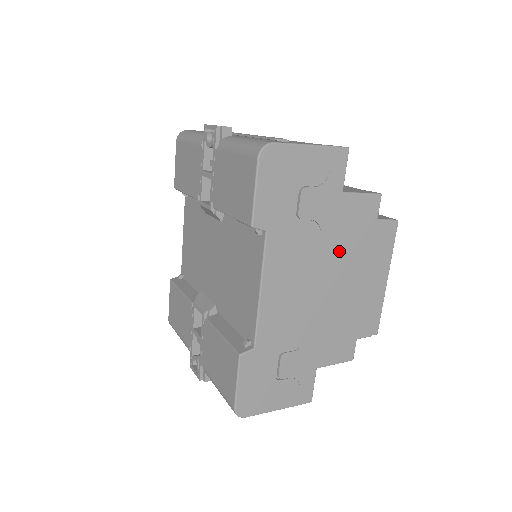
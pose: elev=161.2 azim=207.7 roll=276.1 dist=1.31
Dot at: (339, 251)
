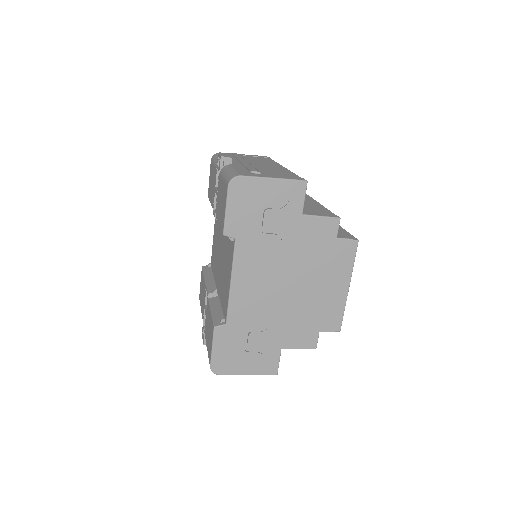
Dot at: (300, 260)
